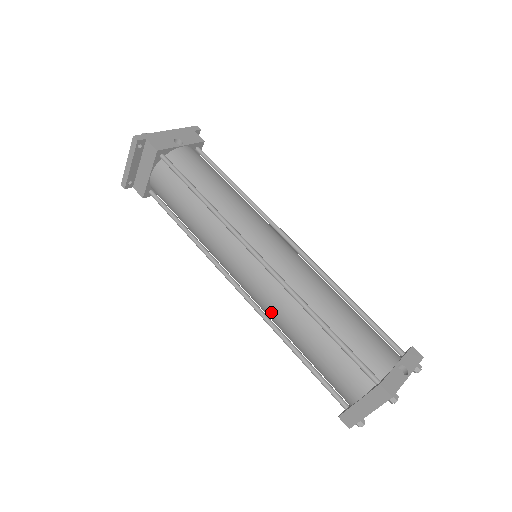
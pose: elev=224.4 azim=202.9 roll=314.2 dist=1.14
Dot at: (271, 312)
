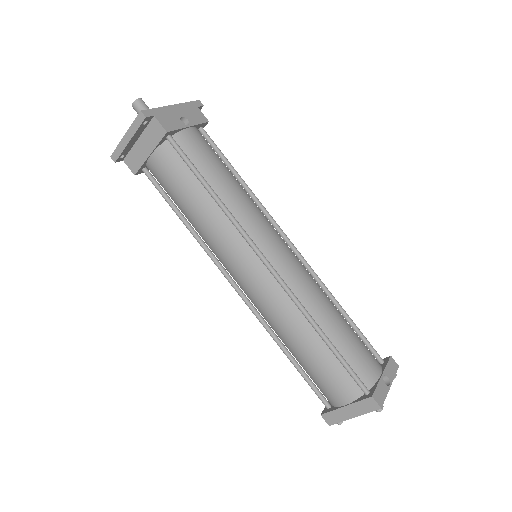
Dot at: (271, 317)
